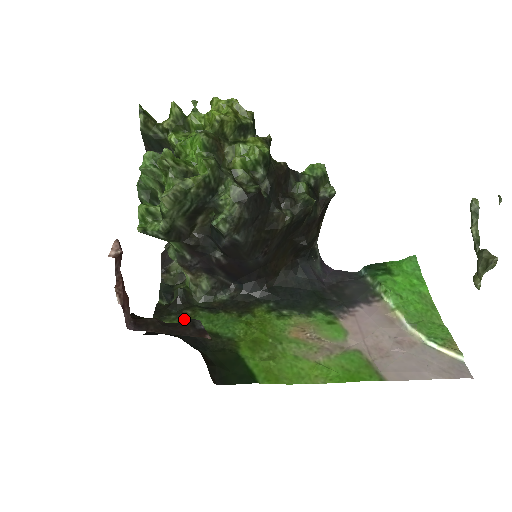
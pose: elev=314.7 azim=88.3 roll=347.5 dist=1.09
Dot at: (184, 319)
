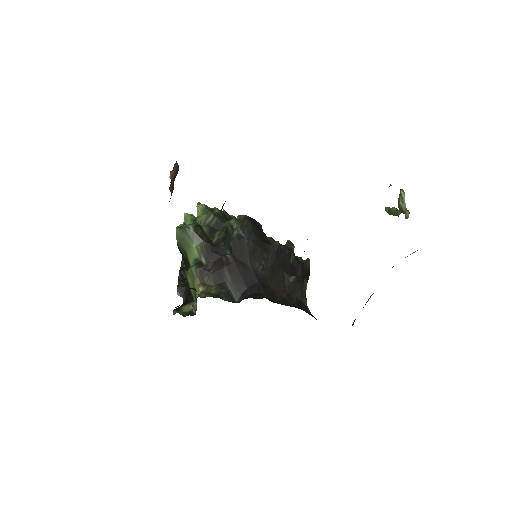
Dot at: occluded
